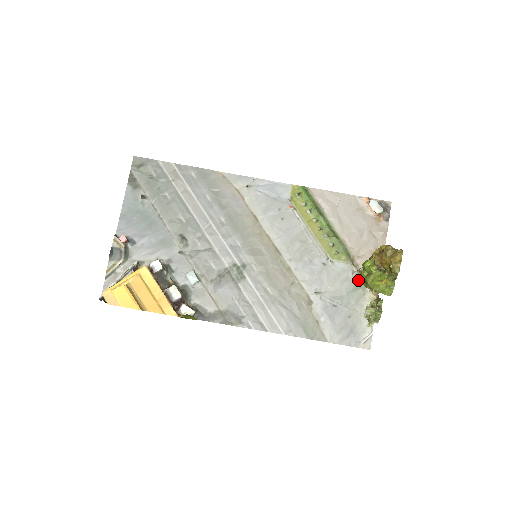
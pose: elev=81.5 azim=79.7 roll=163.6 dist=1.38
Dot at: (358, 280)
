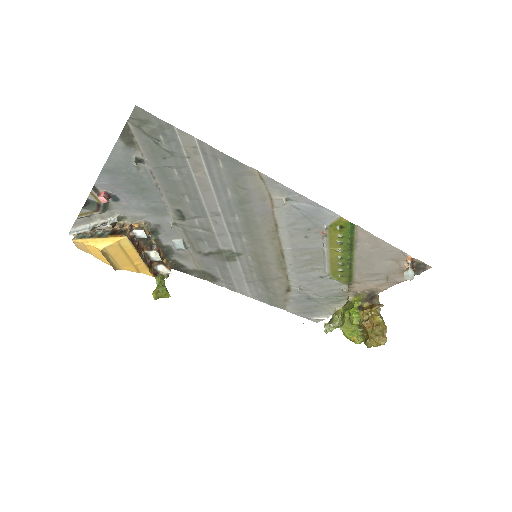
Dot at: (344, 294)
